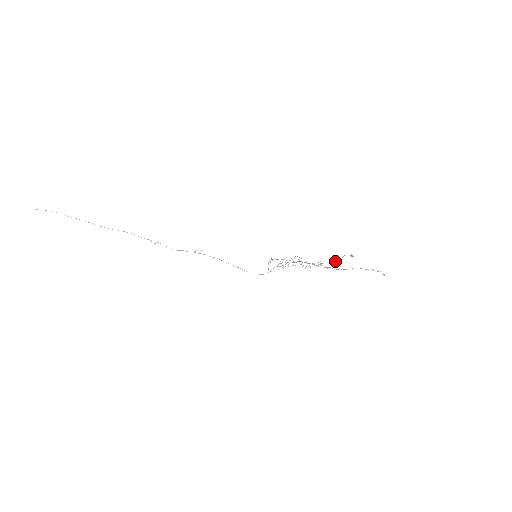
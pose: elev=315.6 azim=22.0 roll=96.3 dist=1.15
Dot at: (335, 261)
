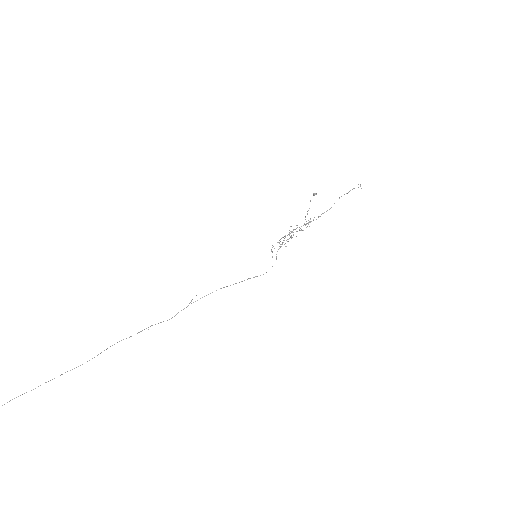
Dot at: (309, 208)
